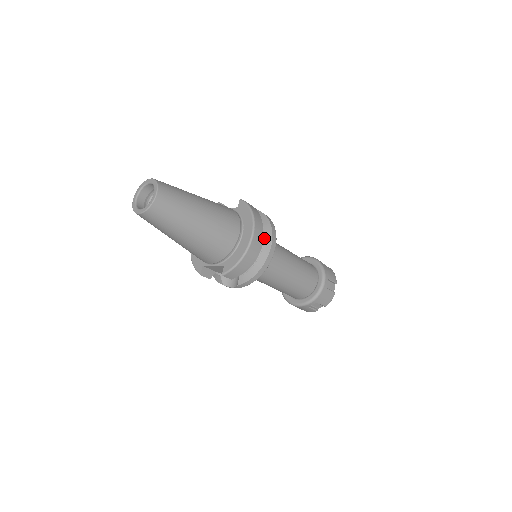
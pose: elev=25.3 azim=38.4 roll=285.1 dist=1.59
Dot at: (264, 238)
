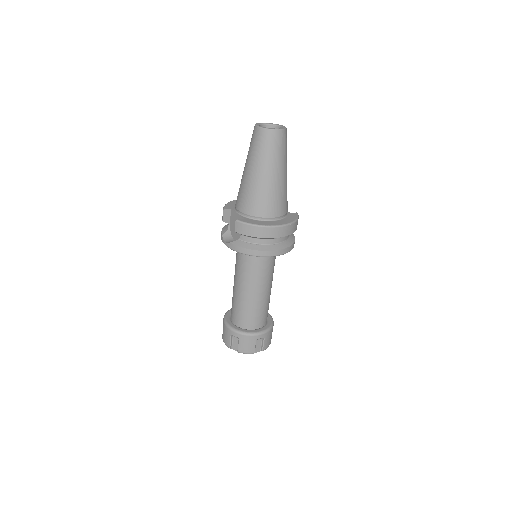
Dot at: (280, 243)
